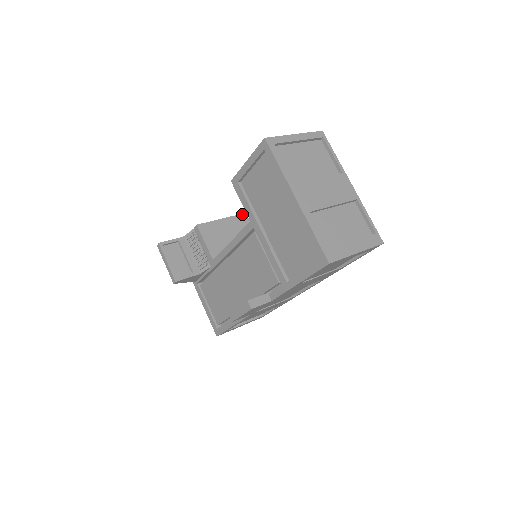
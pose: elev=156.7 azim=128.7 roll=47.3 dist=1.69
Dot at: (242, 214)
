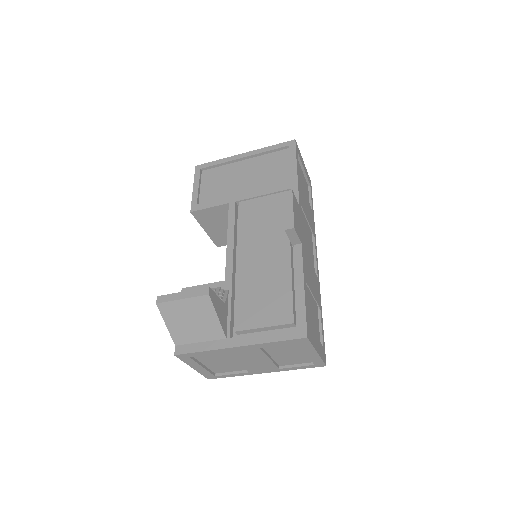
Dot at: occluded
